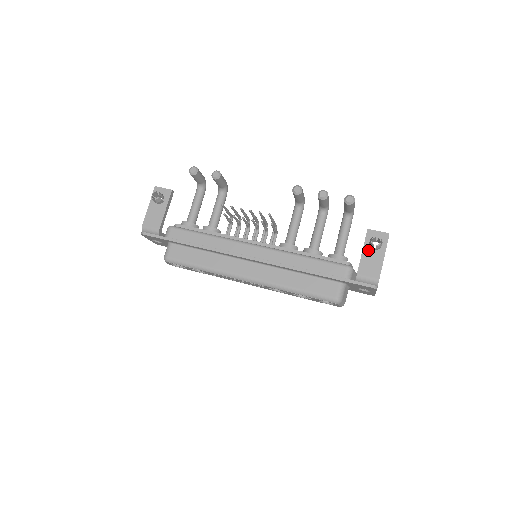
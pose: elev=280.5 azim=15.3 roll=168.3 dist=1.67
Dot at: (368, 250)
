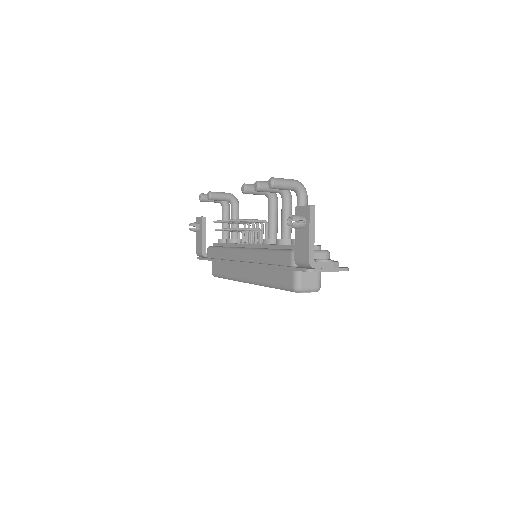
Dot at: (298, 230)
